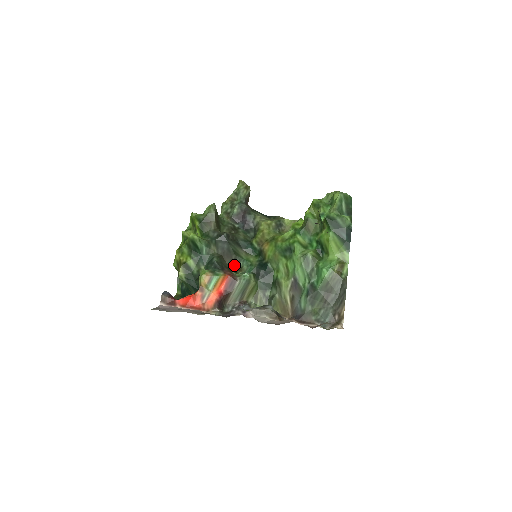
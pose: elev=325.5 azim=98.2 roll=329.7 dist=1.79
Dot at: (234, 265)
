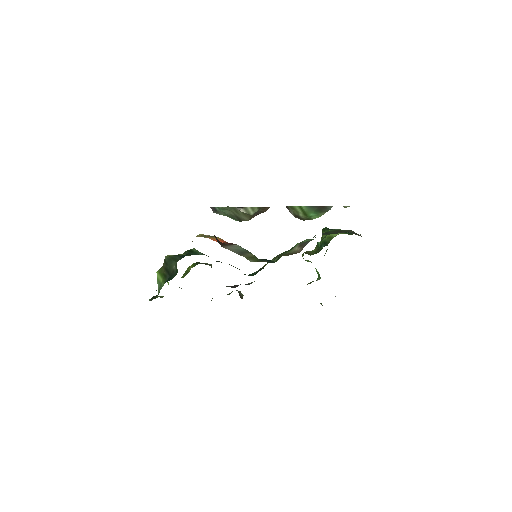
Dot at: occluded
